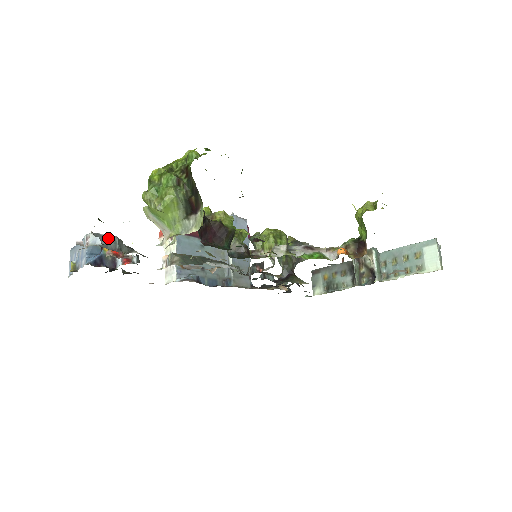
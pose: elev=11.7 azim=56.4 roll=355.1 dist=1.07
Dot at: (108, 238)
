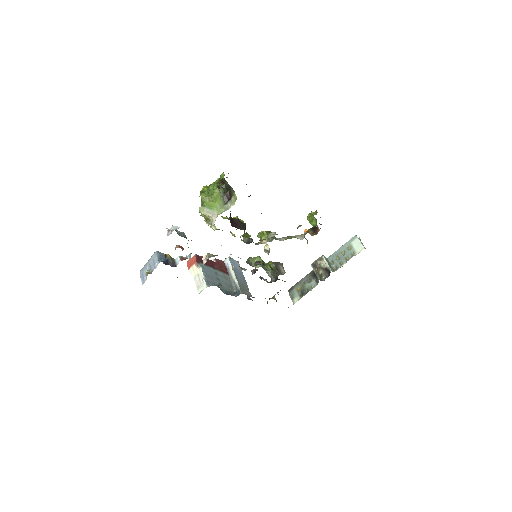
Dot at: (179, 232)
